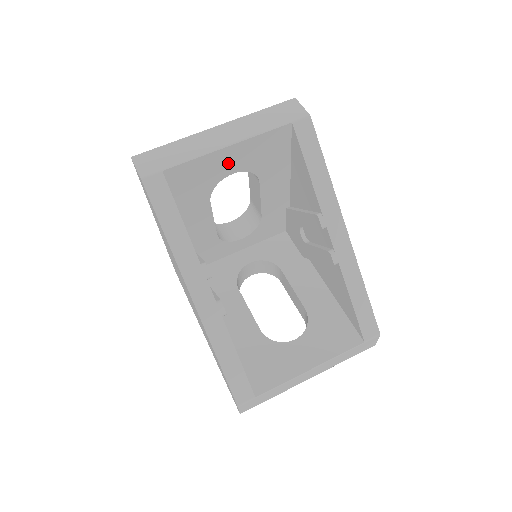
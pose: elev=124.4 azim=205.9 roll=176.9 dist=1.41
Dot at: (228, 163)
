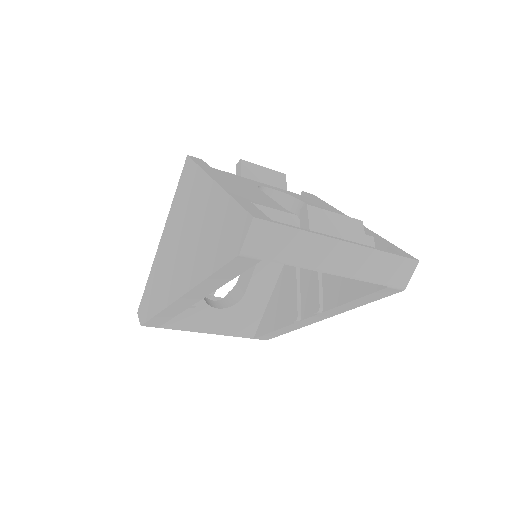
Dot at: occluded
